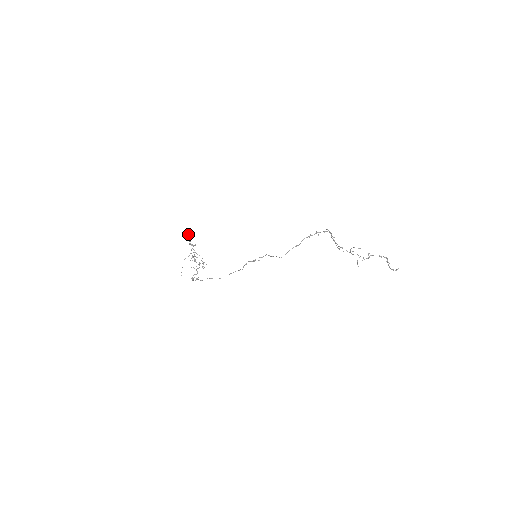
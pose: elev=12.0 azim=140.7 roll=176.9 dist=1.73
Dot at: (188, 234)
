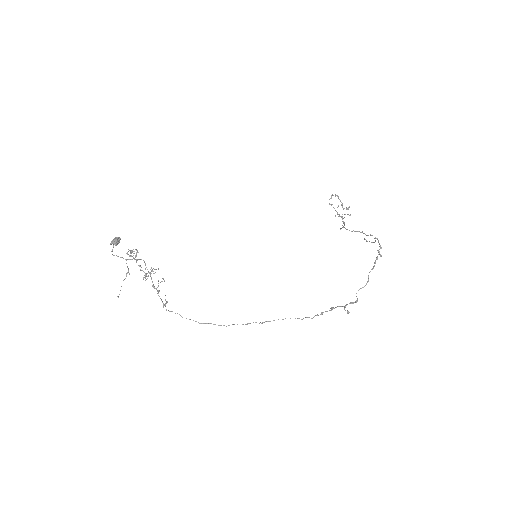
Dot at: (119, 239)
